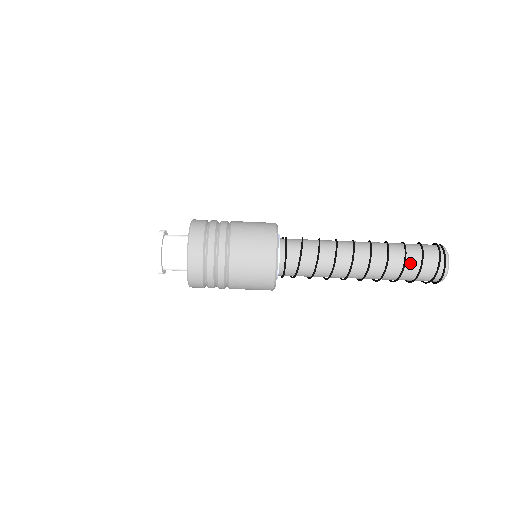
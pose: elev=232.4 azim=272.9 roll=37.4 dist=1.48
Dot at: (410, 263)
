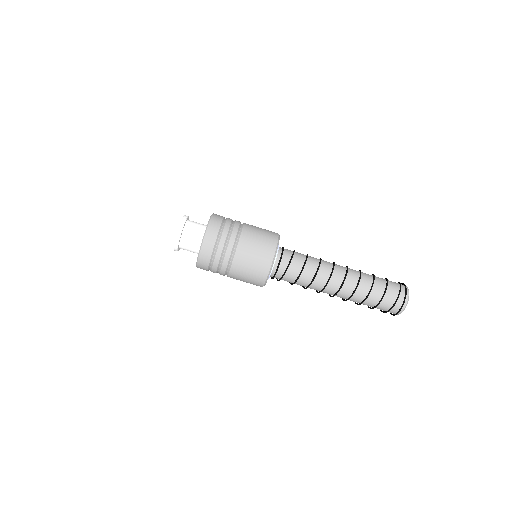
Dot at: (378, 277)
